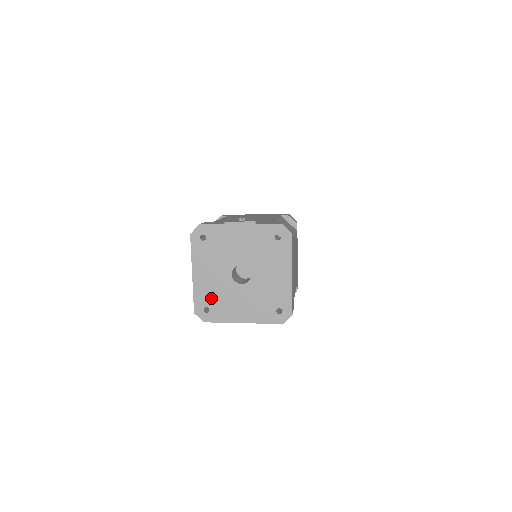
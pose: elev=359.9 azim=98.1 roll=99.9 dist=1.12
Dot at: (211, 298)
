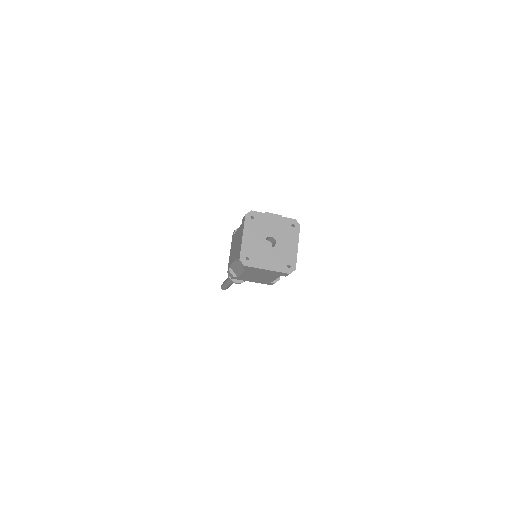
Dot at: (251, 252)
